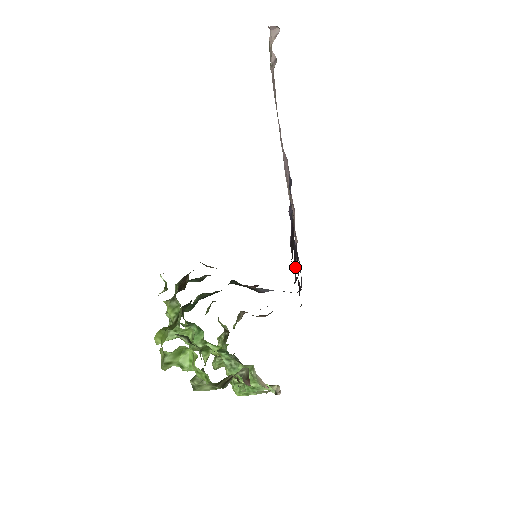
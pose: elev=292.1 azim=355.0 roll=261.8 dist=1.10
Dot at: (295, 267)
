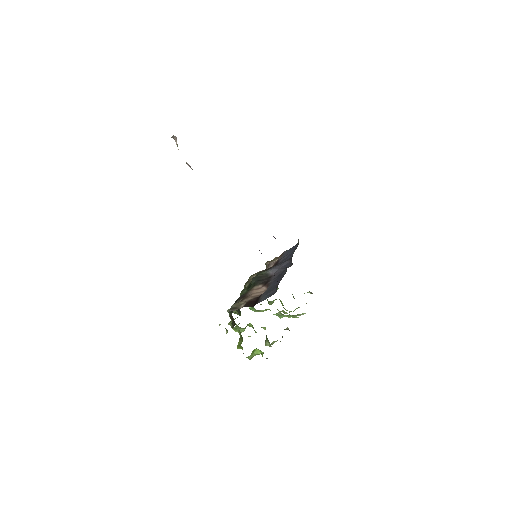
Dot at: occluded
